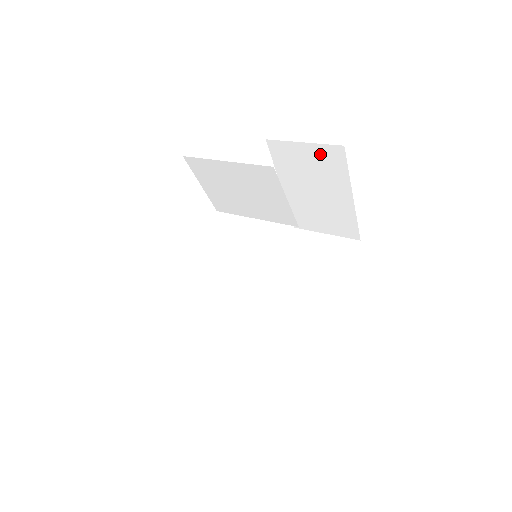
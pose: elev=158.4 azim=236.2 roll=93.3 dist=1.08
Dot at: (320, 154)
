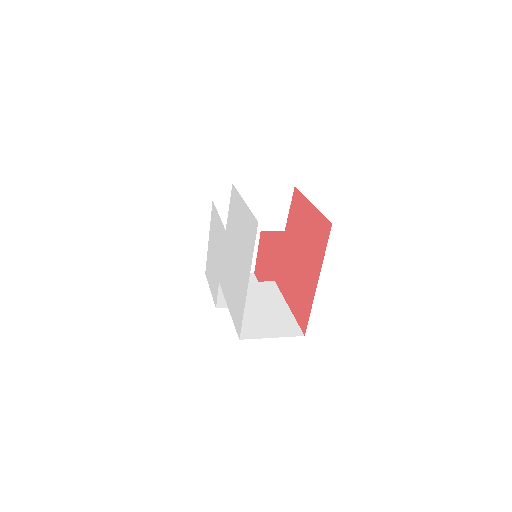
Dot at: occluded
